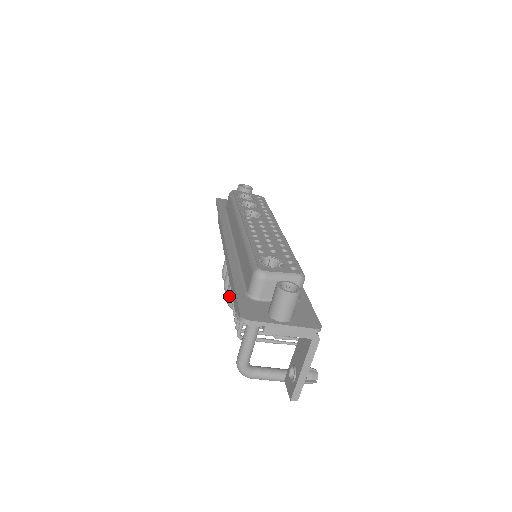
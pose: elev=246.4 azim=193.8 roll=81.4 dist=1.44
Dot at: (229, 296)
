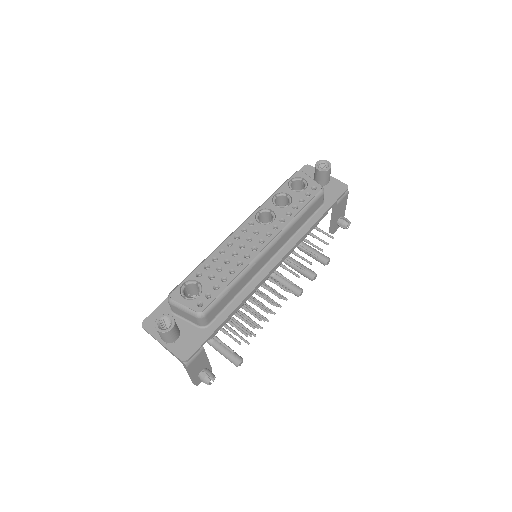
Dot at: occluded
